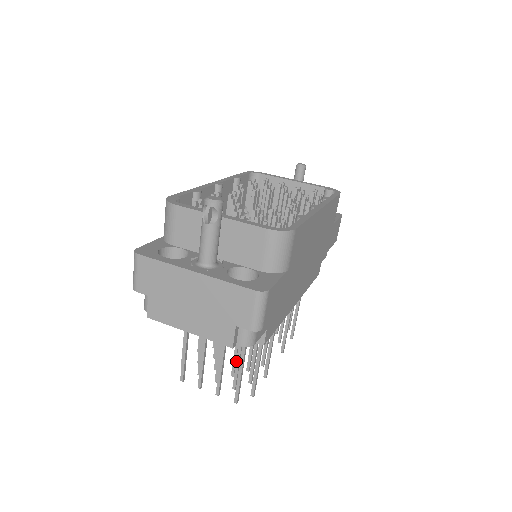
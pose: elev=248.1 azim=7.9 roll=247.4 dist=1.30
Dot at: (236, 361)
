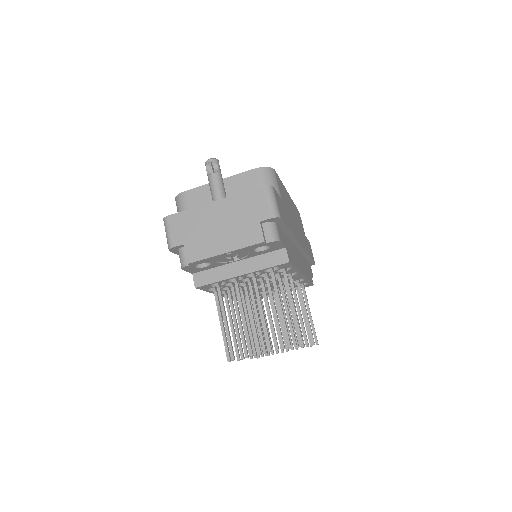
Dot at: (274, 317)
